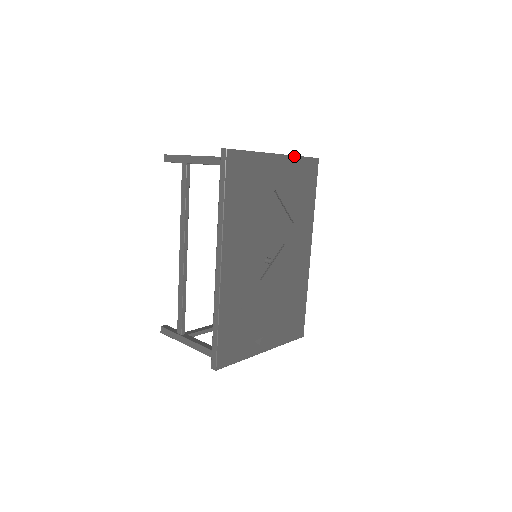
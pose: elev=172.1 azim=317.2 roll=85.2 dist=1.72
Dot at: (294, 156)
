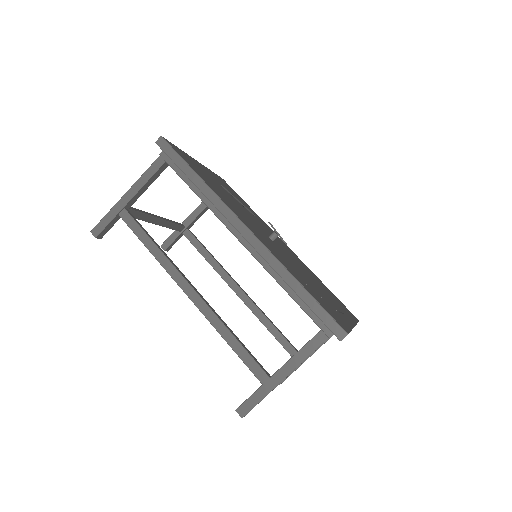
Dot at: occluded
